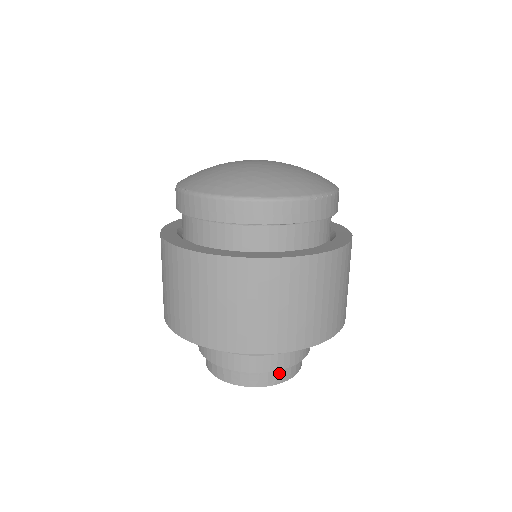
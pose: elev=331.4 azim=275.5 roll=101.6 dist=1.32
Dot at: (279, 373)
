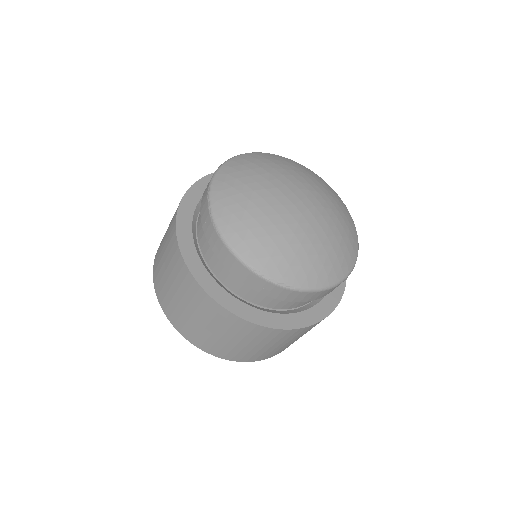
Dot at: occluded
